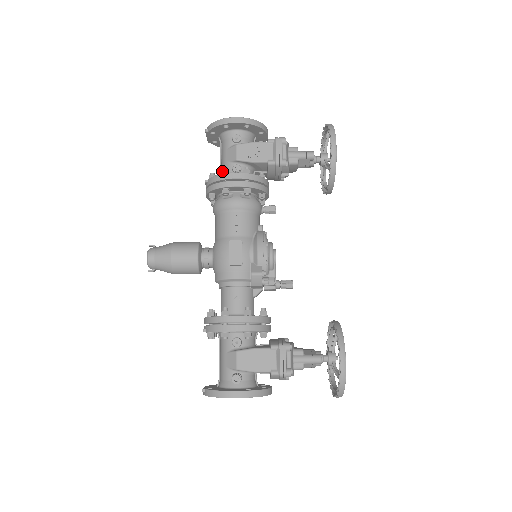
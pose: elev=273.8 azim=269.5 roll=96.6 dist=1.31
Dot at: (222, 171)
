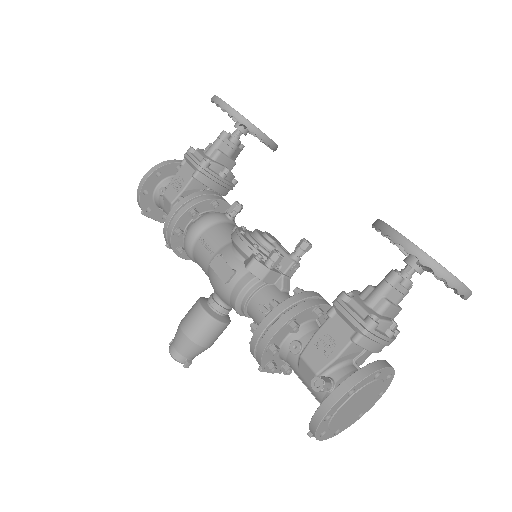
Dot at: occluded
